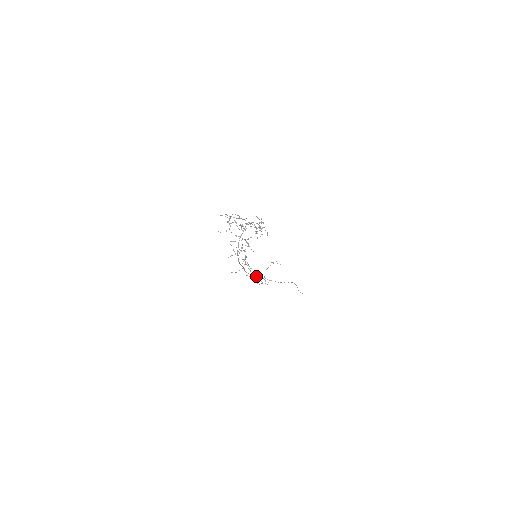
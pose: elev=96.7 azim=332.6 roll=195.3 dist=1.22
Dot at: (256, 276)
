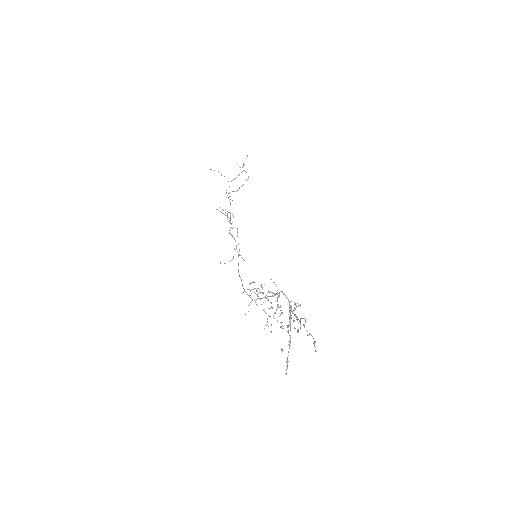
Dot at: occluded
